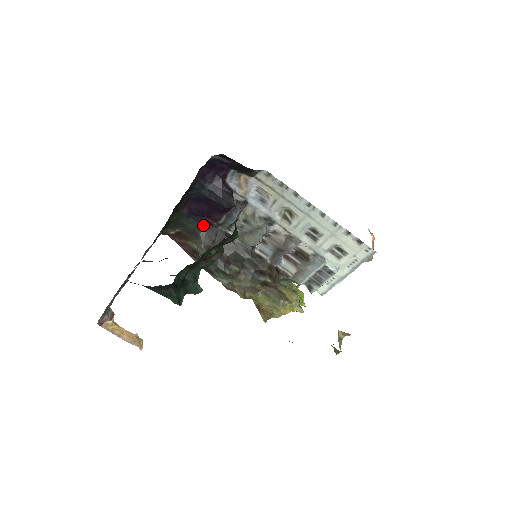
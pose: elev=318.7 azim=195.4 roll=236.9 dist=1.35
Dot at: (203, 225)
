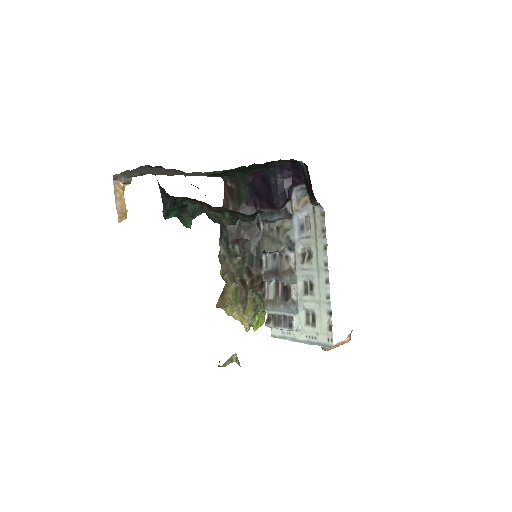
Dot at: (251, 200)
